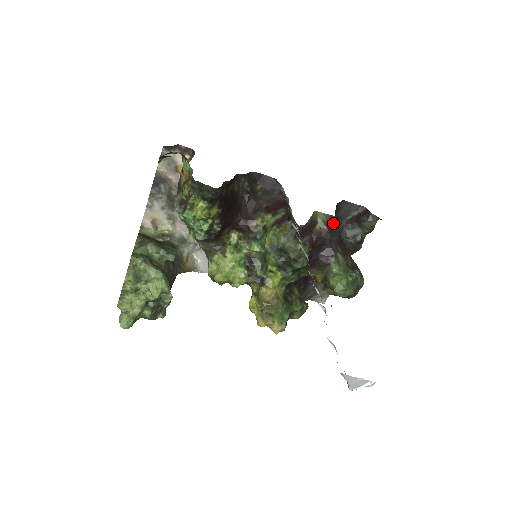
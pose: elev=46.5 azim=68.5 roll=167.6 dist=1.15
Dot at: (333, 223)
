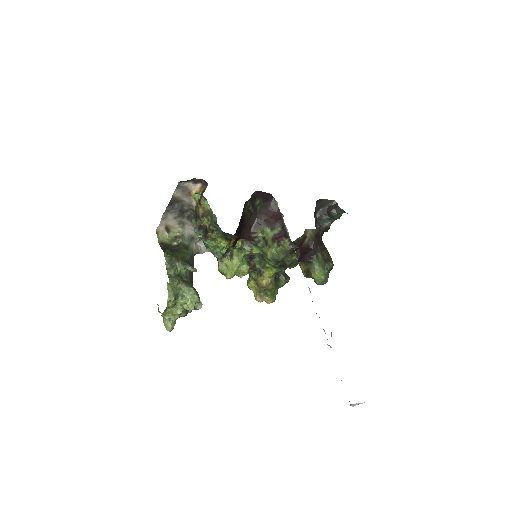
Dot at: (317, 234)
